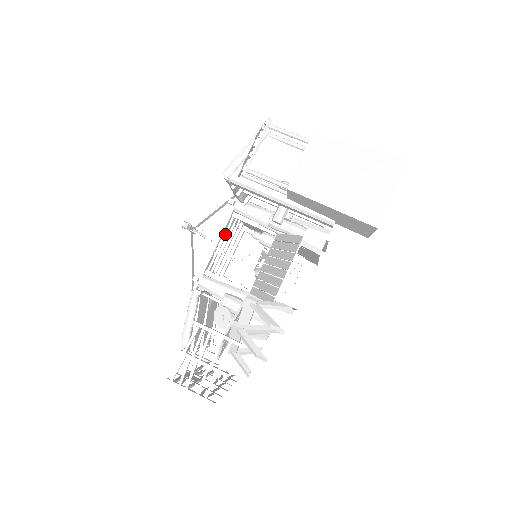
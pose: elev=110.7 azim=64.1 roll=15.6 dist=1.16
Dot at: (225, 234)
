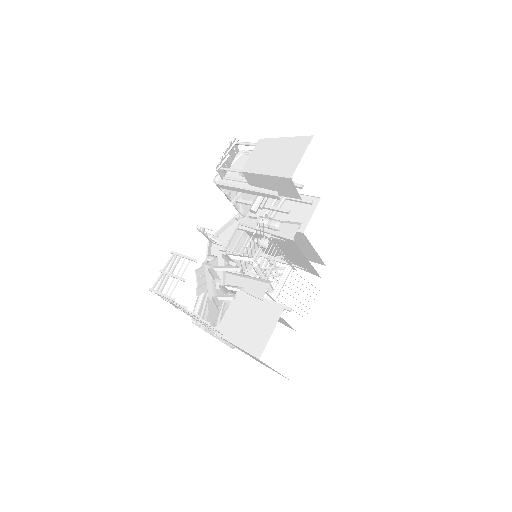
Dot at: (236, 244)
